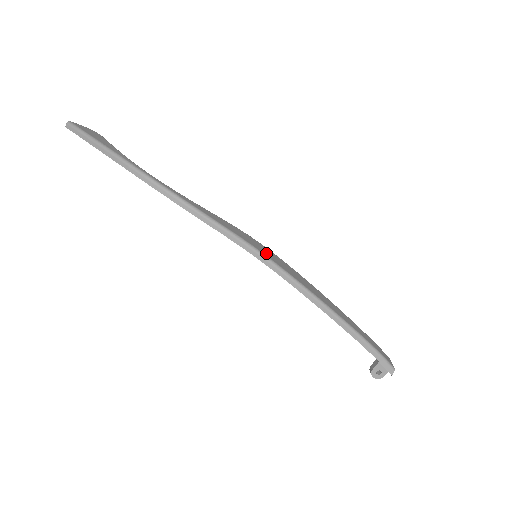
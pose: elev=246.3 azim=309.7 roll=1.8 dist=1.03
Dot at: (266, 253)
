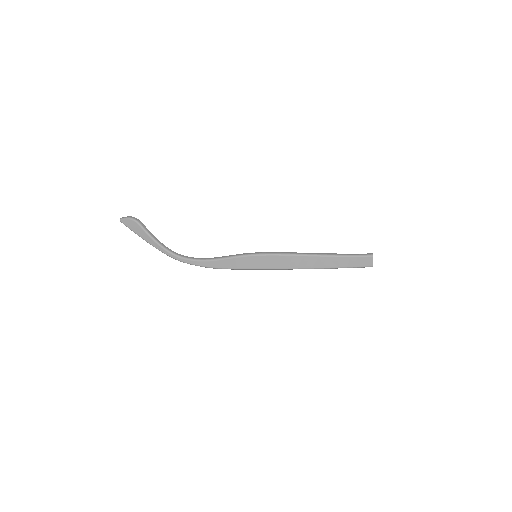
Dot at: (258, 265)
